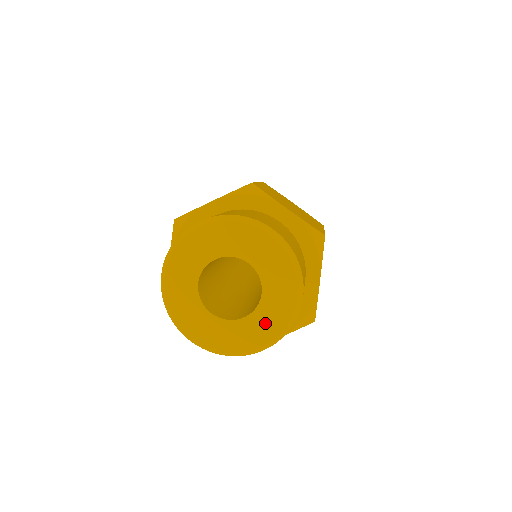
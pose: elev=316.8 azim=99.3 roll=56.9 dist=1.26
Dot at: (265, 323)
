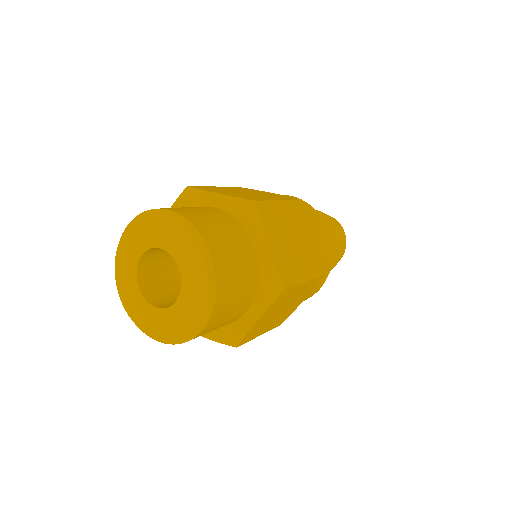
Dot at: (167, 324)
